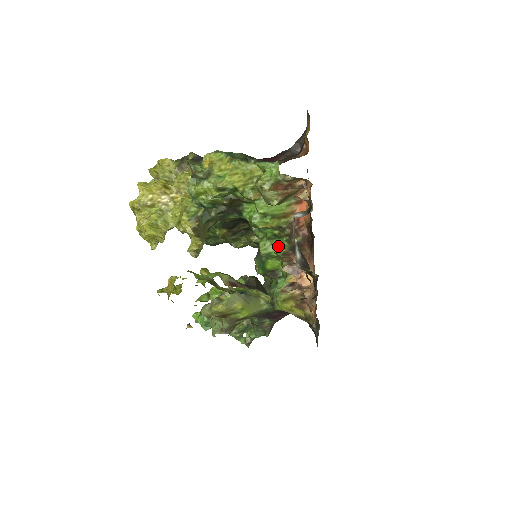
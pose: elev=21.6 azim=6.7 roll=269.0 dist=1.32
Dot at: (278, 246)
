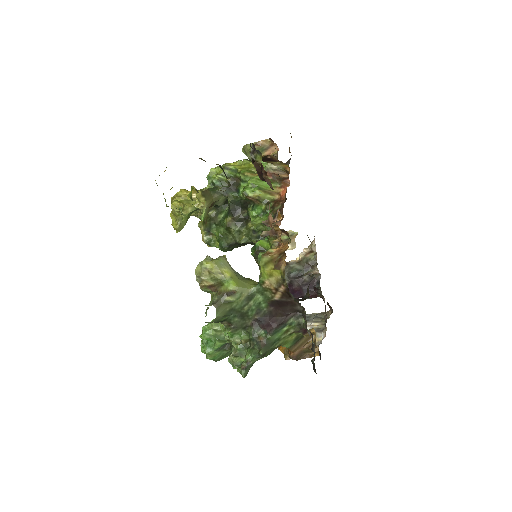
Dot at: occluded
